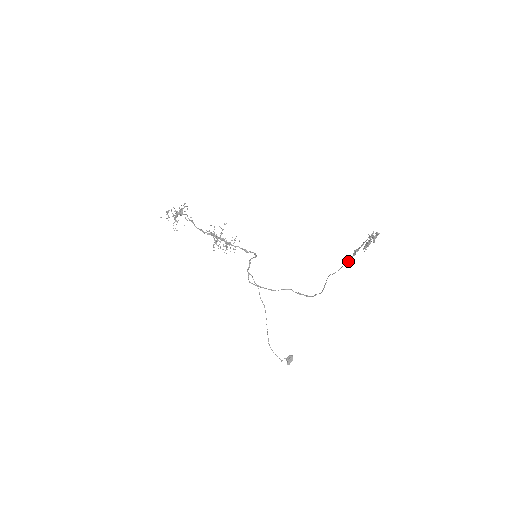
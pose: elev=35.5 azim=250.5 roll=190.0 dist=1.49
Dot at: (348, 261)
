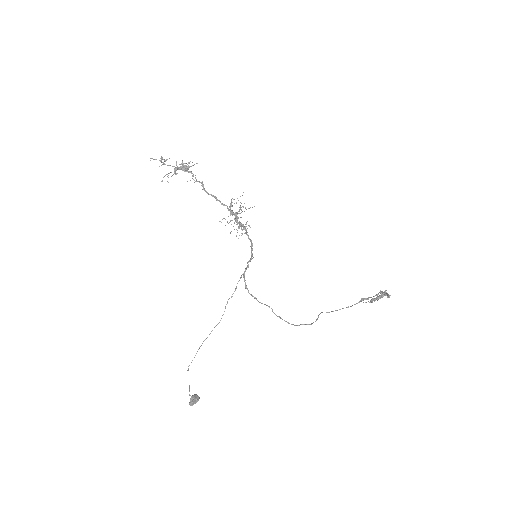
Dot at: (352, 305)
